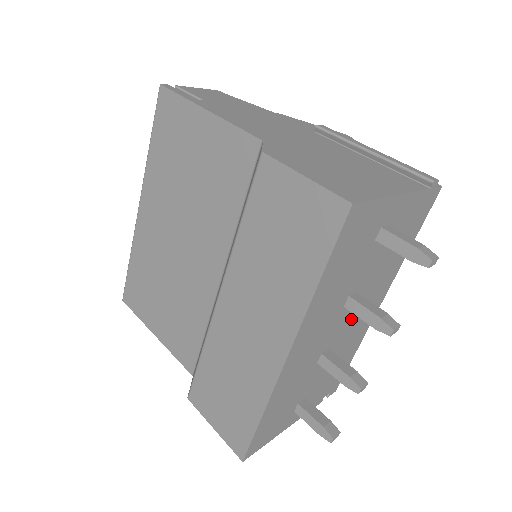
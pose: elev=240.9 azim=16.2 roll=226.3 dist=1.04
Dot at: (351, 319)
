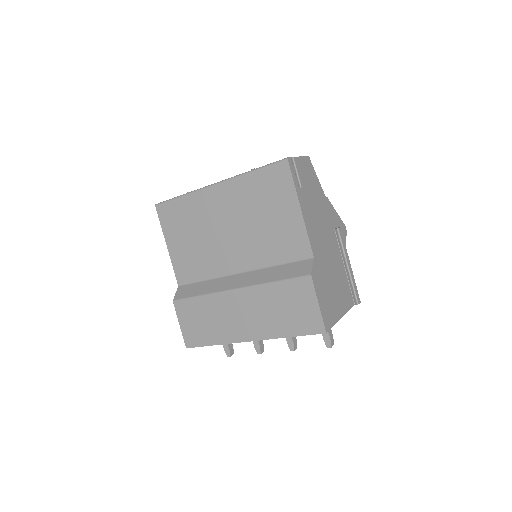
Dot at: occluded
